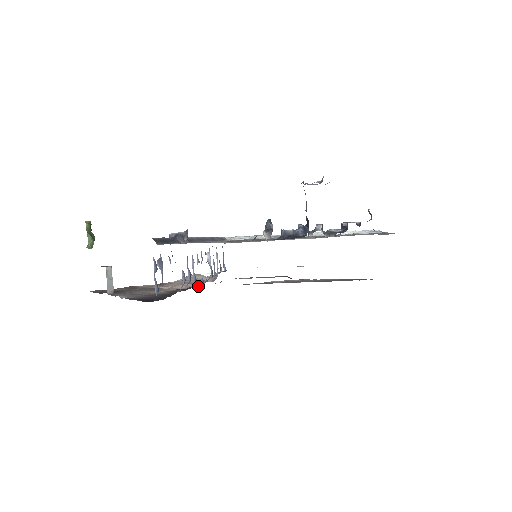
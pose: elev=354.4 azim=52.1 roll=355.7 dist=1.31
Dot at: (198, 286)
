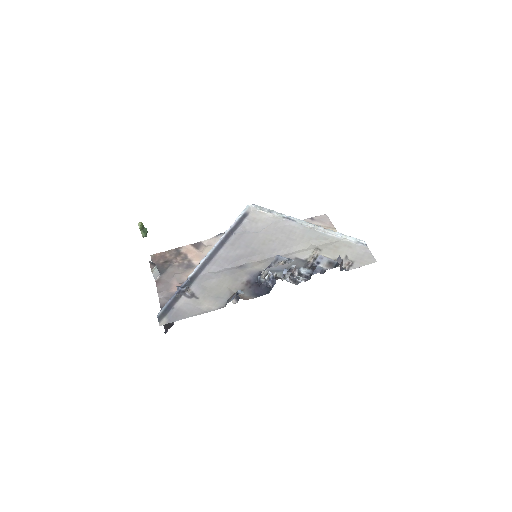
Dot at: occluded
